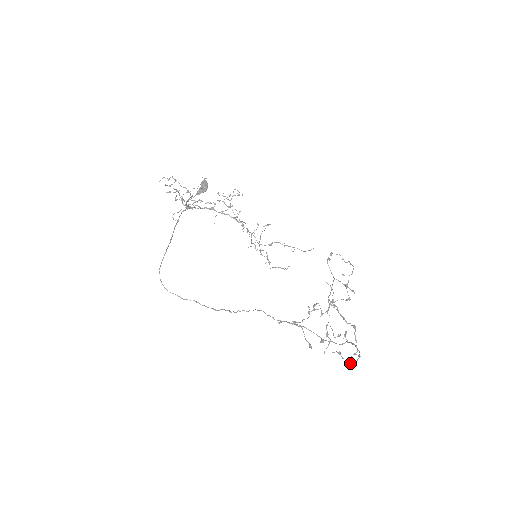
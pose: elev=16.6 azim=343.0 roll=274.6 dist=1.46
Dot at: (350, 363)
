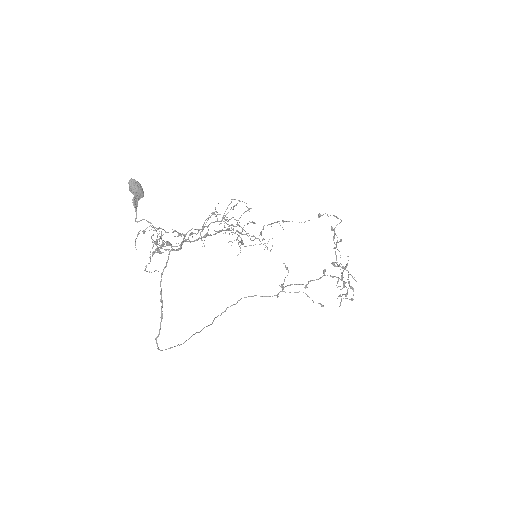
Dot at: (351, 299)
